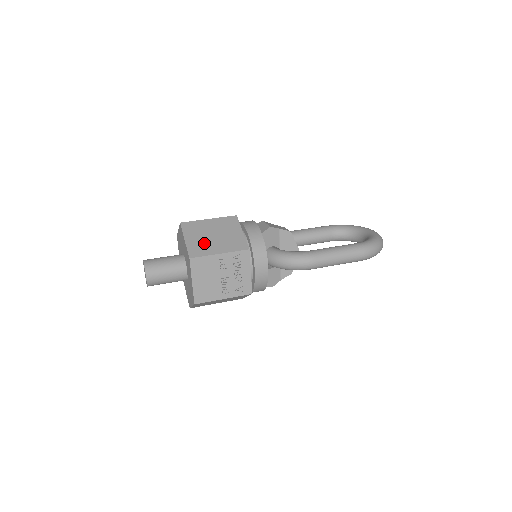
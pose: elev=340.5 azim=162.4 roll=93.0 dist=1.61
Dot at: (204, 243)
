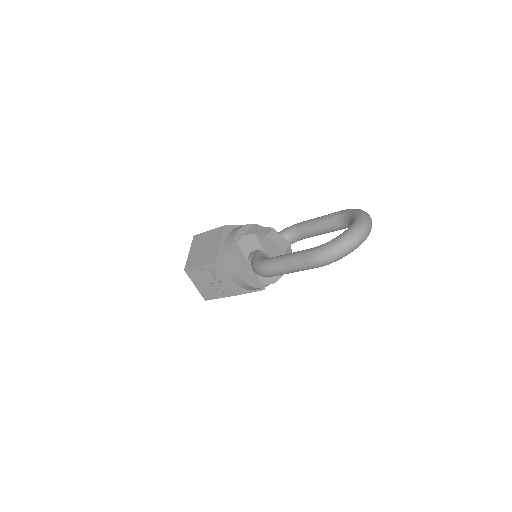
Dot at: (196, 256)
